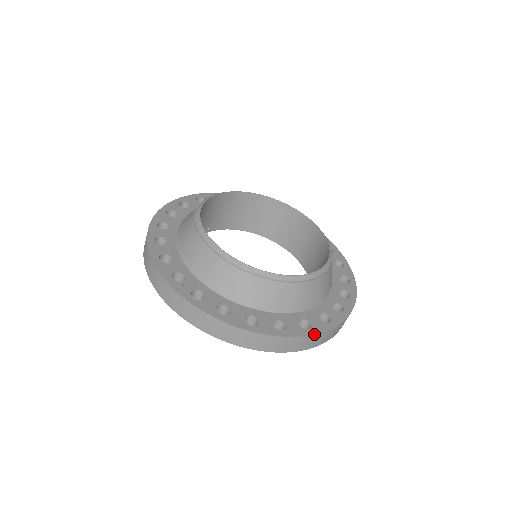
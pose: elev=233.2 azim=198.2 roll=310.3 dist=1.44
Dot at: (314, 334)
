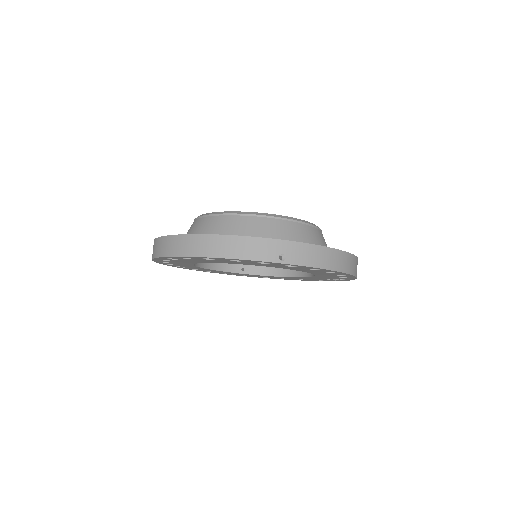
Dot at: (237, 235)
